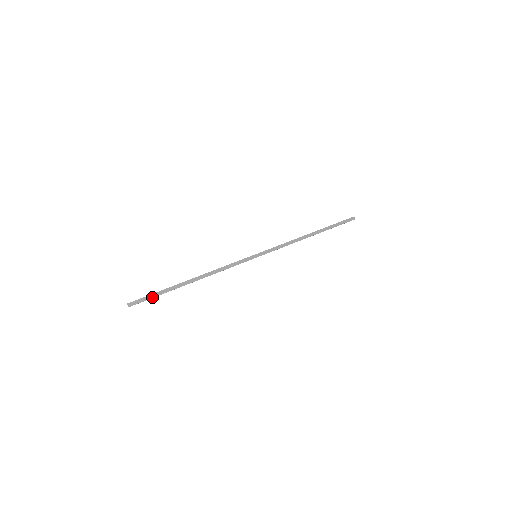
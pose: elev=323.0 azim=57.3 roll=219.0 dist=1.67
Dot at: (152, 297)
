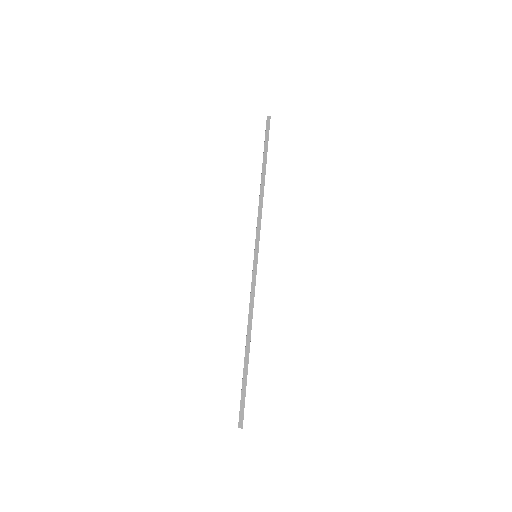
Dot at: (244, 397)
